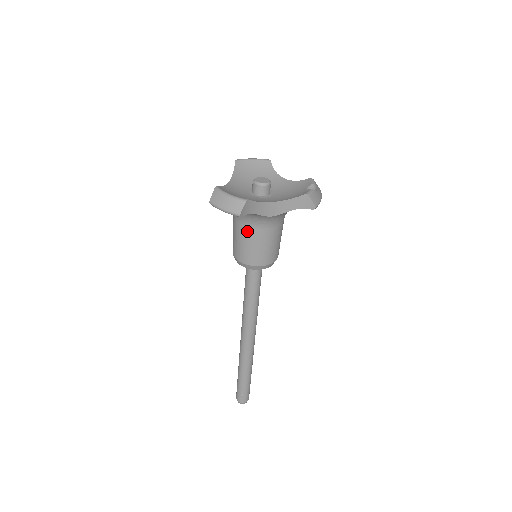
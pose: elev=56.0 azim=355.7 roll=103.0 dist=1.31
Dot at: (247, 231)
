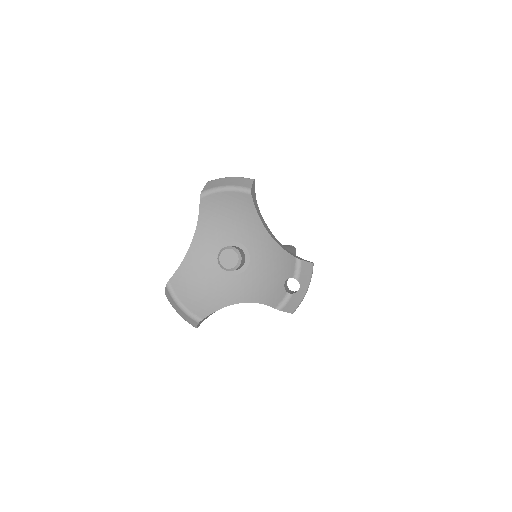
Dot at: occluded
